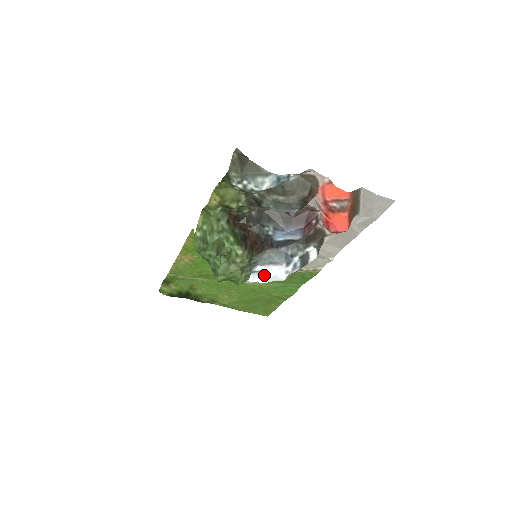
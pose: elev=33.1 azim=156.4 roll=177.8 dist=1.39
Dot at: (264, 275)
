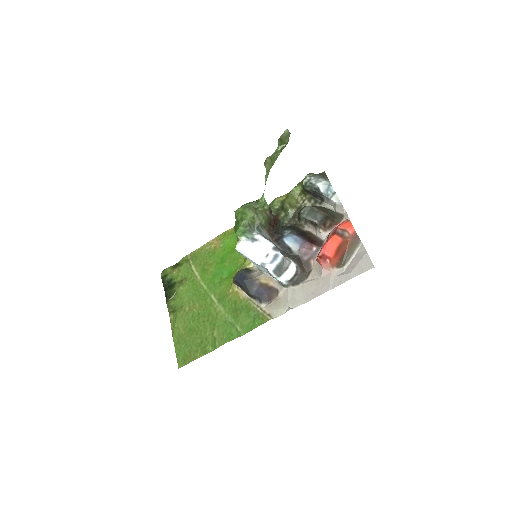
Dot at: (254, 245)
